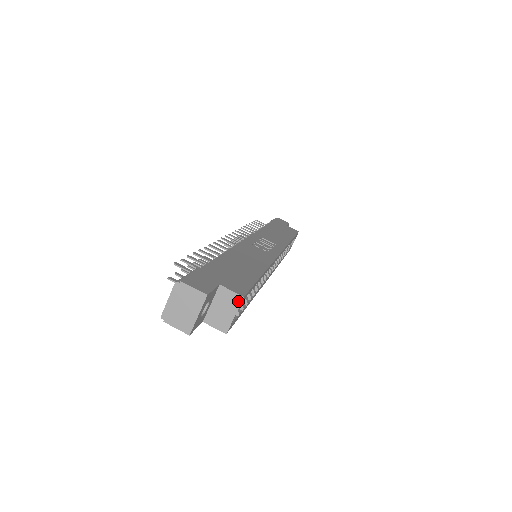
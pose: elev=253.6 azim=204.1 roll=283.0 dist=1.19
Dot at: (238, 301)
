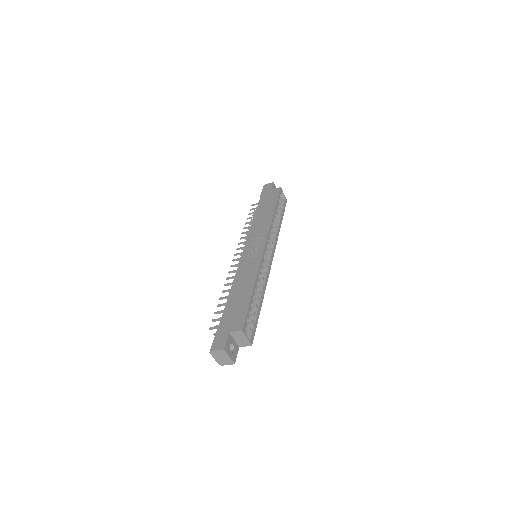
Dot at: (242, 333)
